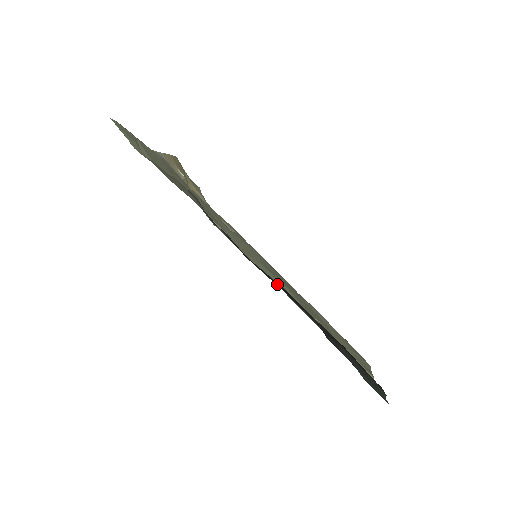
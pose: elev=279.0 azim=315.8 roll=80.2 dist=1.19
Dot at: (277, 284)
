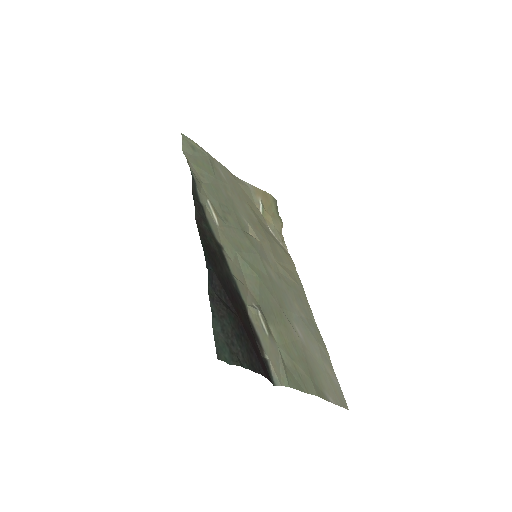
Dot at: (207, 245)
